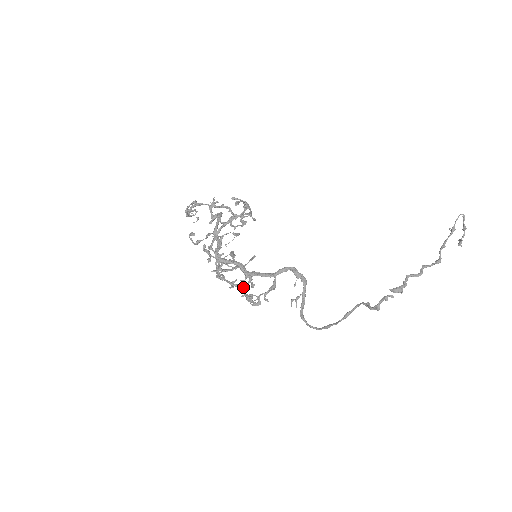
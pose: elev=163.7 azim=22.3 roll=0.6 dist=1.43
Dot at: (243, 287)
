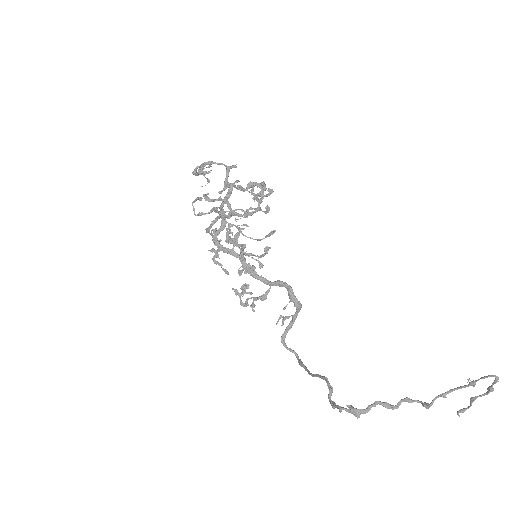
Dot at: occluded
